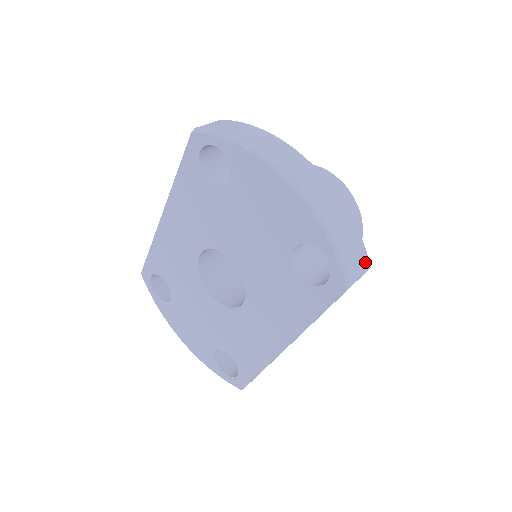
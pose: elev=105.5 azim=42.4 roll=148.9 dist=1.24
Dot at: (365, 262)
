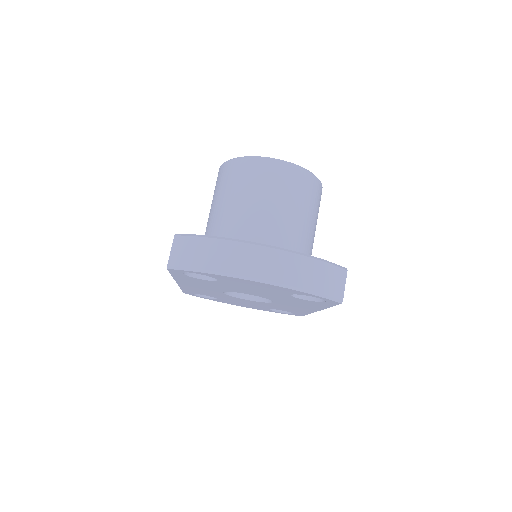
Dot at: (342, 274)
